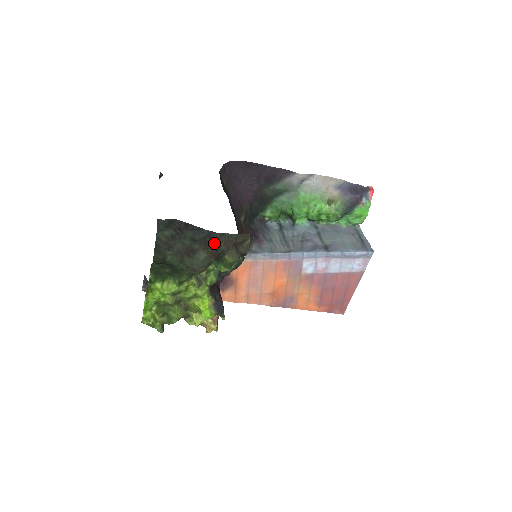
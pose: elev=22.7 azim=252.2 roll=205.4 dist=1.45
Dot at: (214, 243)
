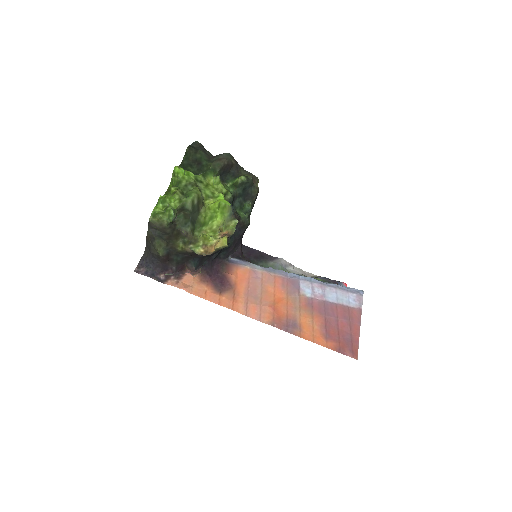
Dot at: occluded
